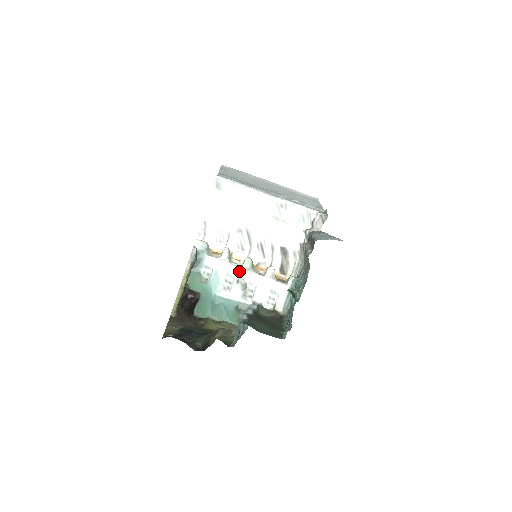
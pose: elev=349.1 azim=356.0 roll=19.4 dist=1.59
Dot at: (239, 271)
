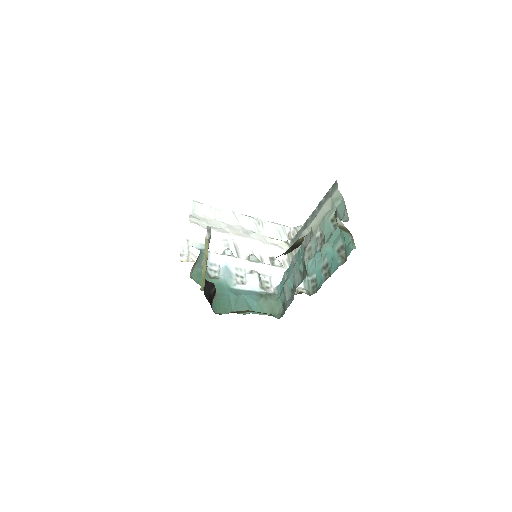
Dot at: (249, 263)
